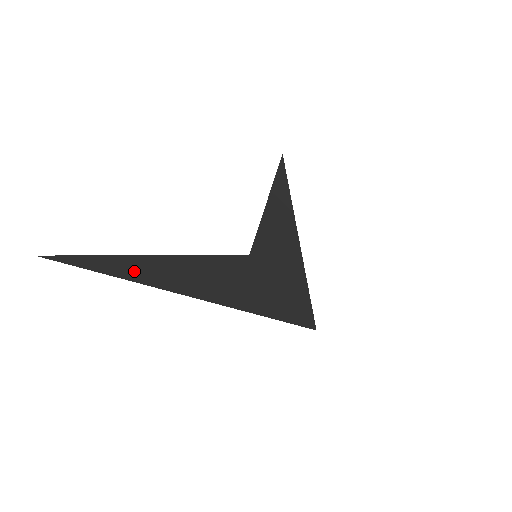
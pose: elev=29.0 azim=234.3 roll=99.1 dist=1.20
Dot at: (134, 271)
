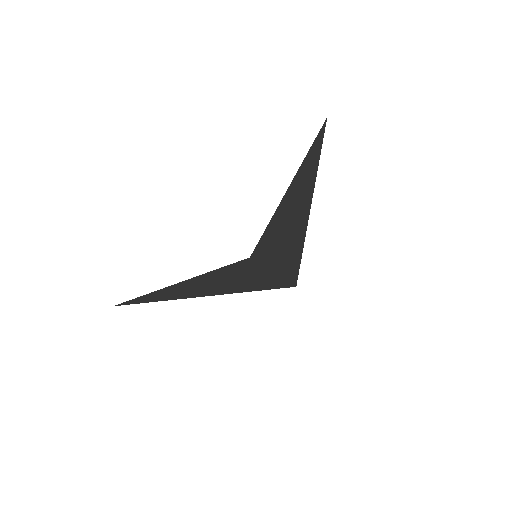
Dot at: (165, 296)
